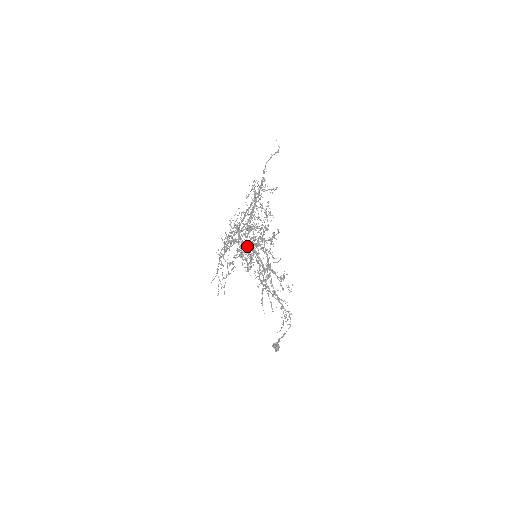
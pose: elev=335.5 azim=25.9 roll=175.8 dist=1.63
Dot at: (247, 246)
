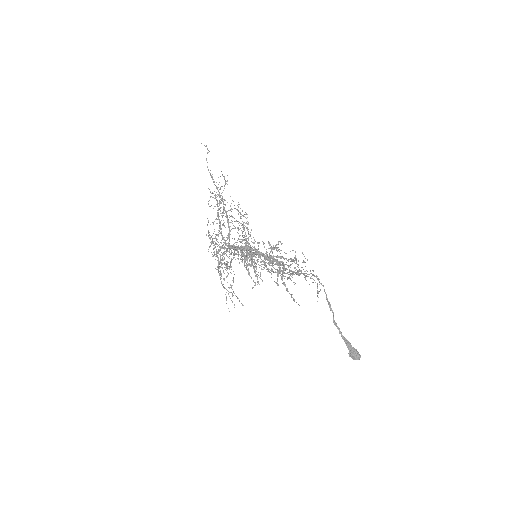
Dot at: occluded
